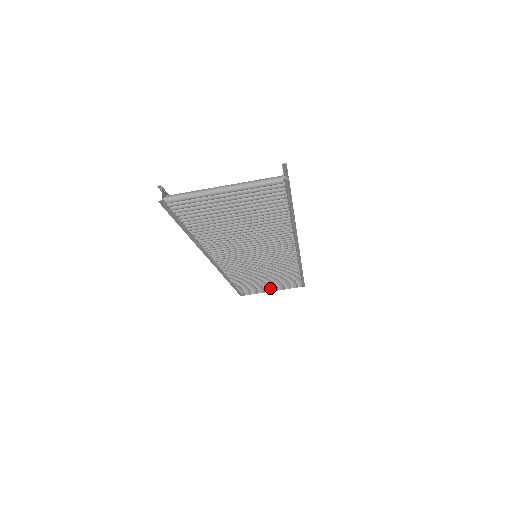
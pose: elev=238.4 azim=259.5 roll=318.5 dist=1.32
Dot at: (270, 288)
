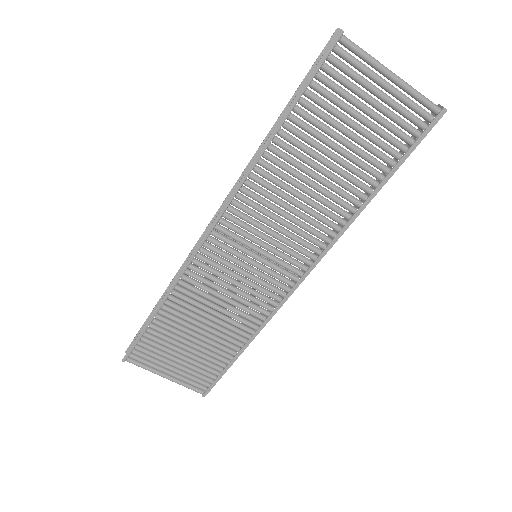
Dot at: (174, 365)
